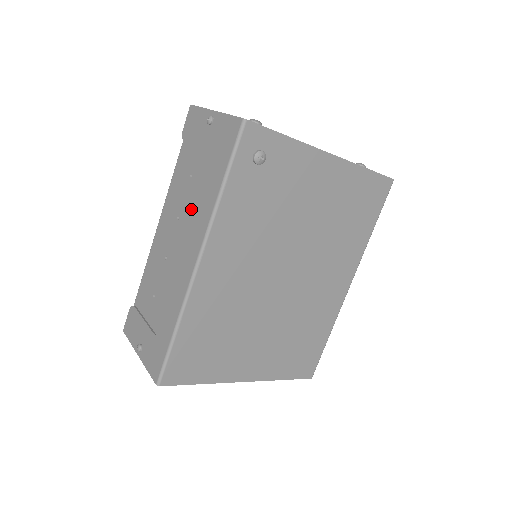
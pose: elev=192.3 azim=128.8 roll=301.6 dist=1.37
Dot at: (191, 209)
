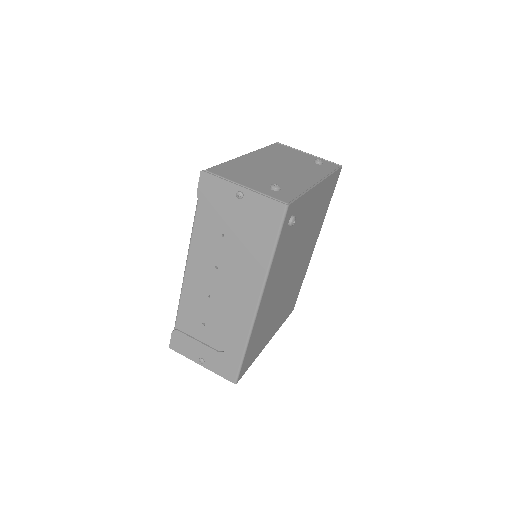
Dot at: (233, 264)
